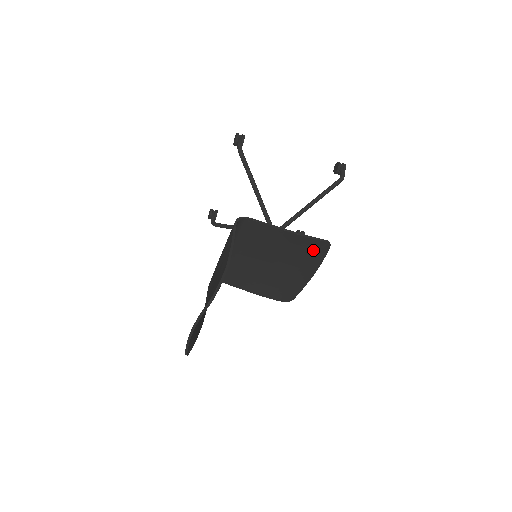
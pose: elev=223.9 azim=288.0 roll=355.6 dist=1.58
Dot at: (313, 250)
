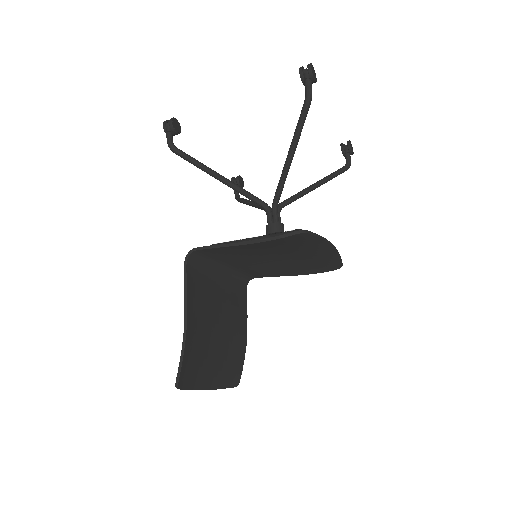
Dot at: (294, 241)
